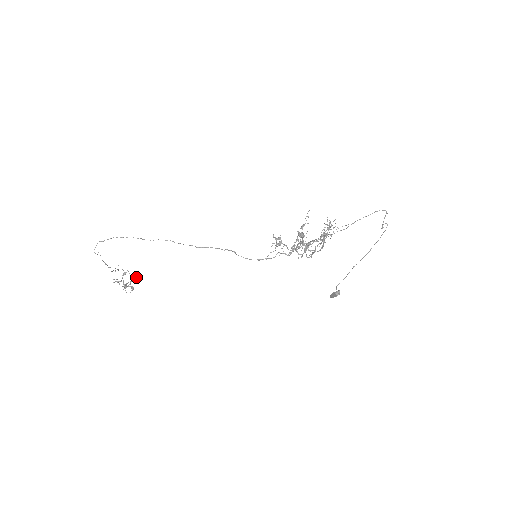
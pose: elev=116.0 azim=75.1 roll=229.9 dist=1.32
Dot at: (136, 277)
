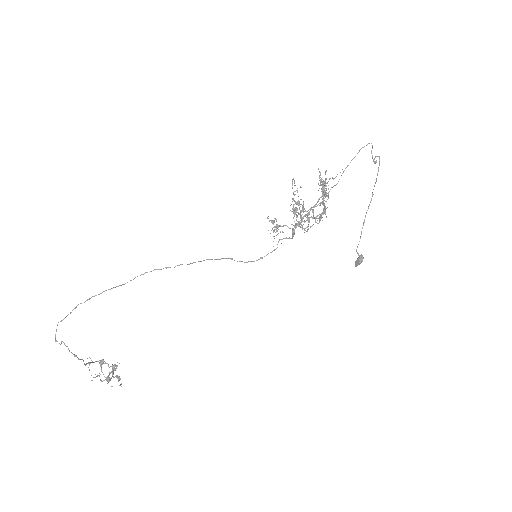
Dot at: (117, 362)
